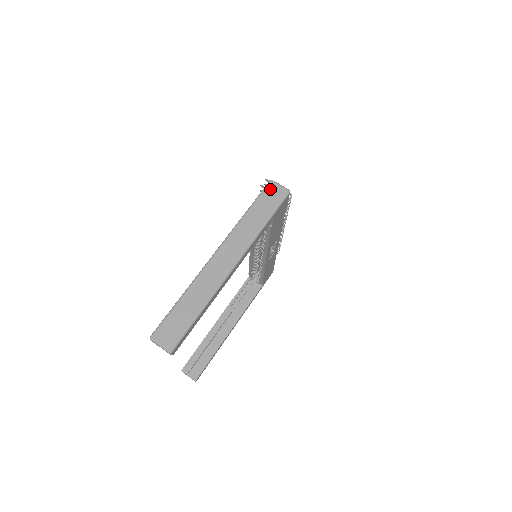
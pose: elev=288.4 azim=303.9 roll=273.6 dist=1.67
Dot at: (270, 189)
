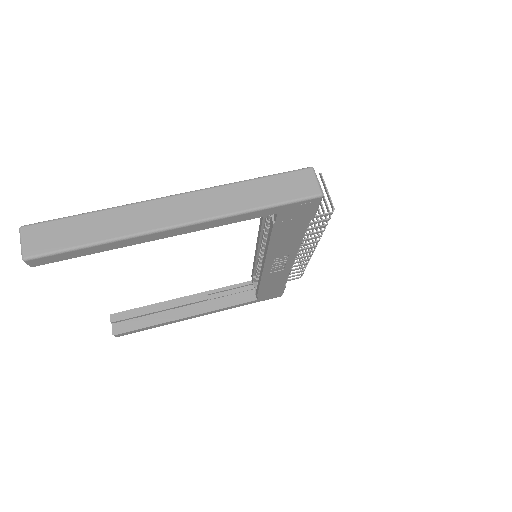
Dot at: (301, 175)
